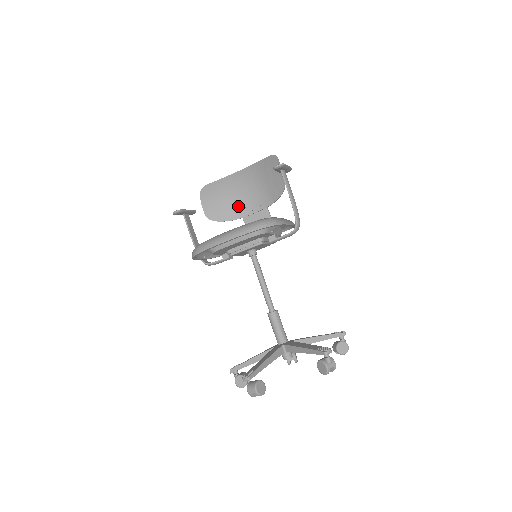
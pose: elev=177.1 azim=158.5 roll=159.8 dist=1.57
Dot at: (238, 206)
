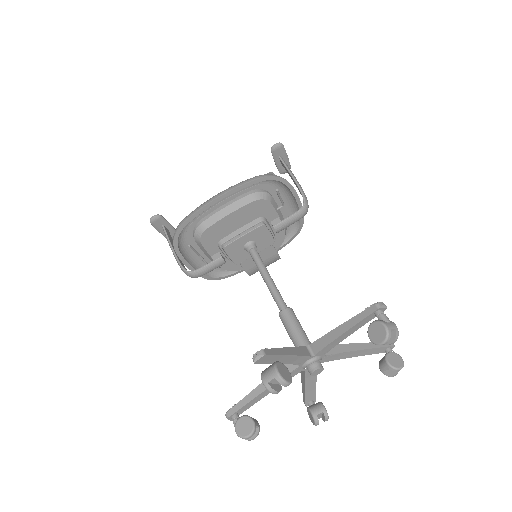
Dot at: occluded
